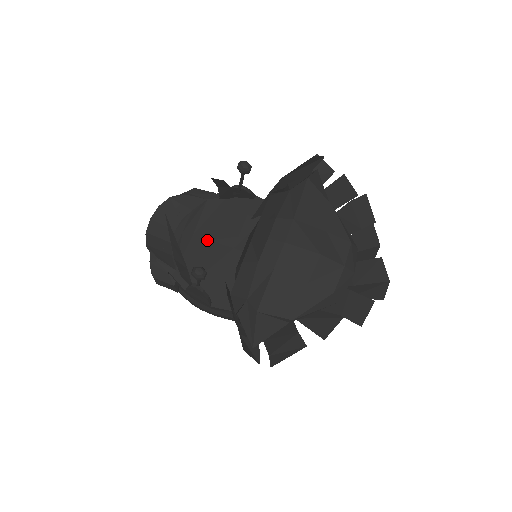
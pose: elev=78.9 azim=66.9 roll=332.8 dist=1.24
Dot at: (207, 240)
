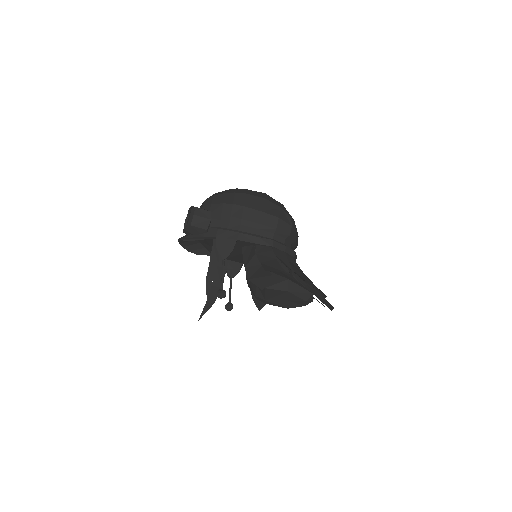
Dot at: occluded
